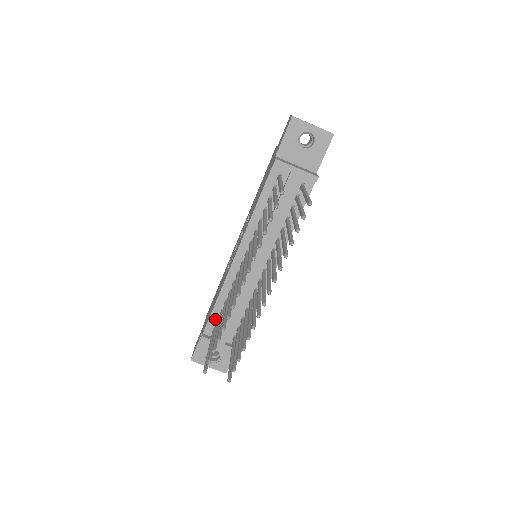
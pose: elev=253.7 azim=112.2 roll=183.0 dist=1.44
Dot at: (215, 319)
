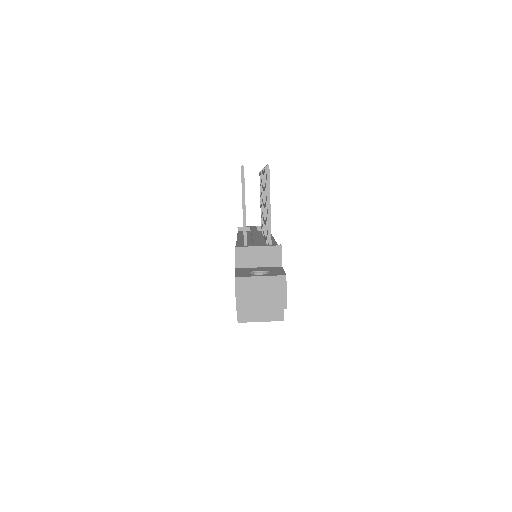
Dot at: occluded
